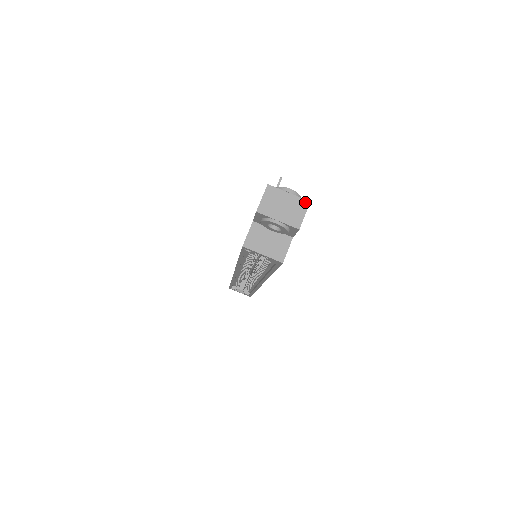
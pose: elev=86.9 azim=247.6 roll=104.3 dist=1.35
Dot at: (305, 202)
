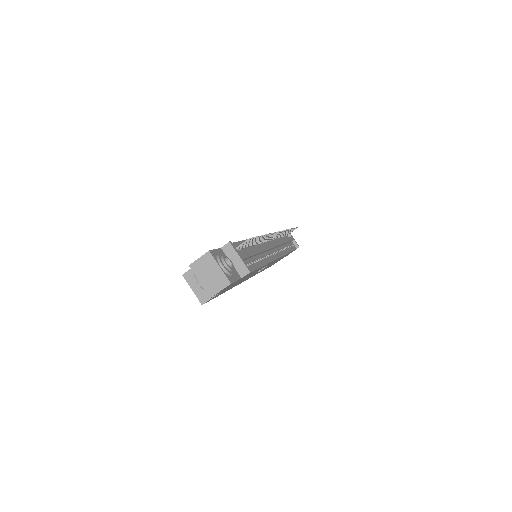
Dot at: (227, 281)
